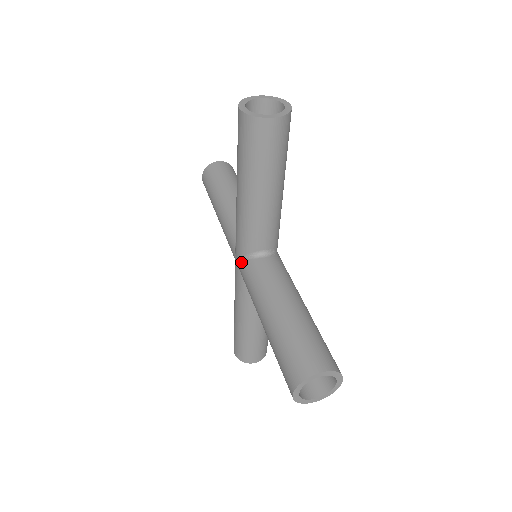
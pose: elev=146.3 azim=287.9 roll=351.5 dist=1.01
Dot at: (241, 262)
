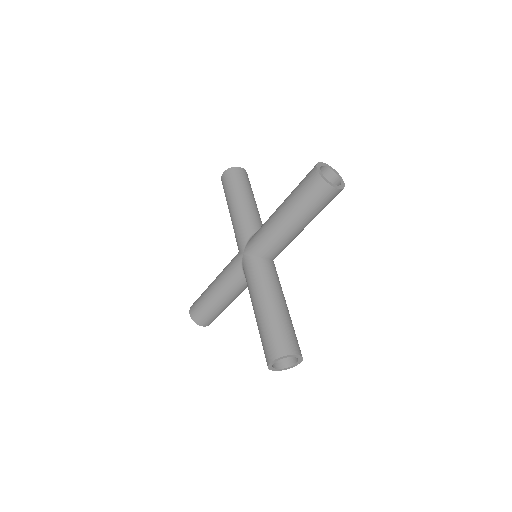
Dot at: (248, 243)
